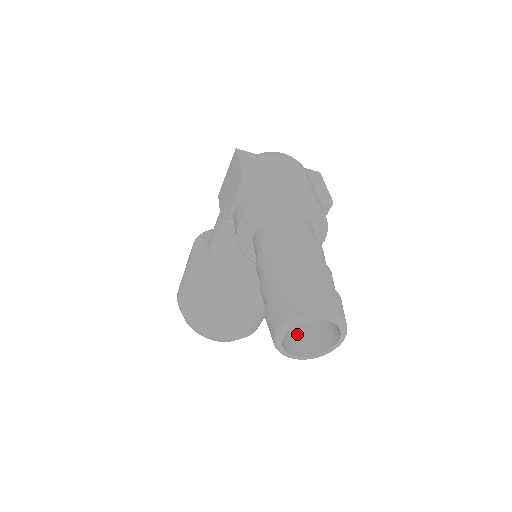
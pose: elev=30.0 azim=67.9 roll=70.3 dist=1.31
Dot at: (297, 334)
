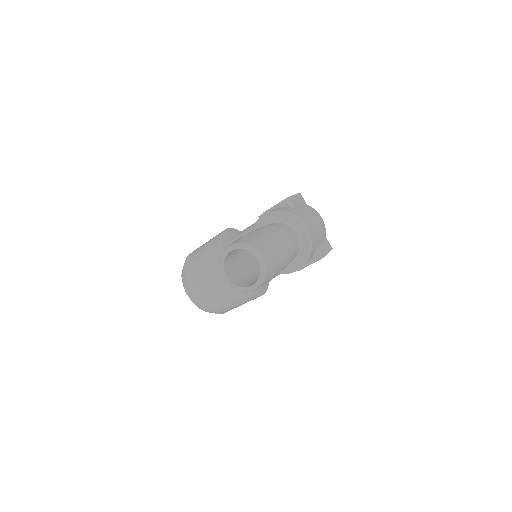
Dot at: (237, 273)
